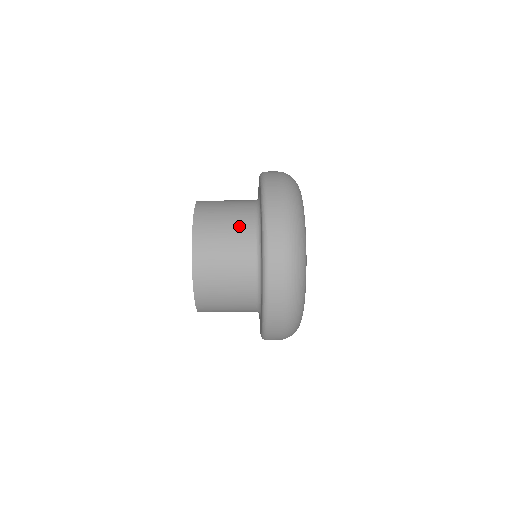
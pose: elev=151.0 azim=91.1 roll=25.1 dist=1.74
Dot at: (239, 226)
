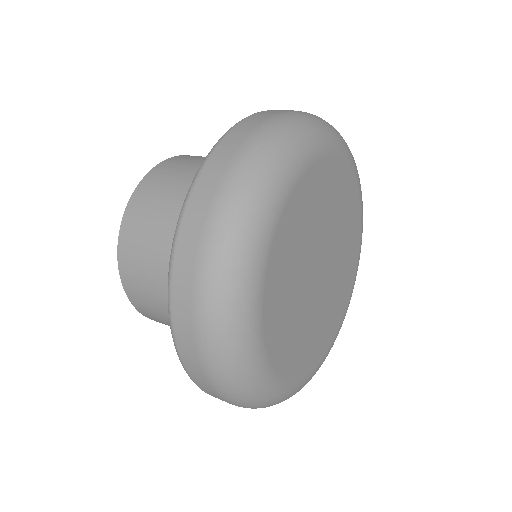
Dot at: occluded
